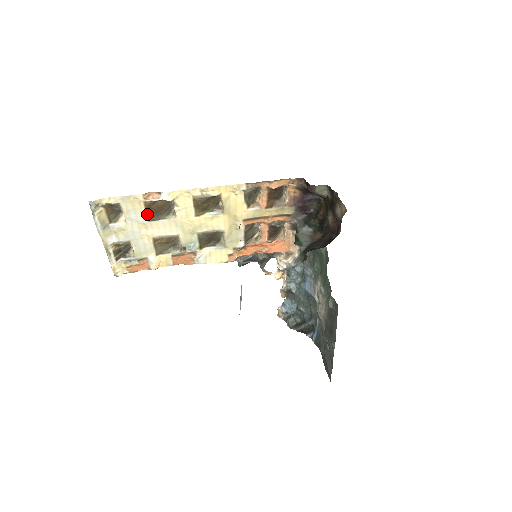
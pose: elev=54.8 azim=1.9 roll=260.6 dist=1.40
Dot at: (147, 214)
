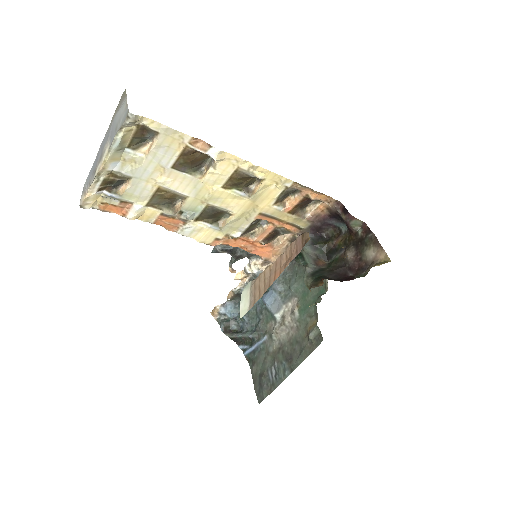
Dot at: (177, 160)
